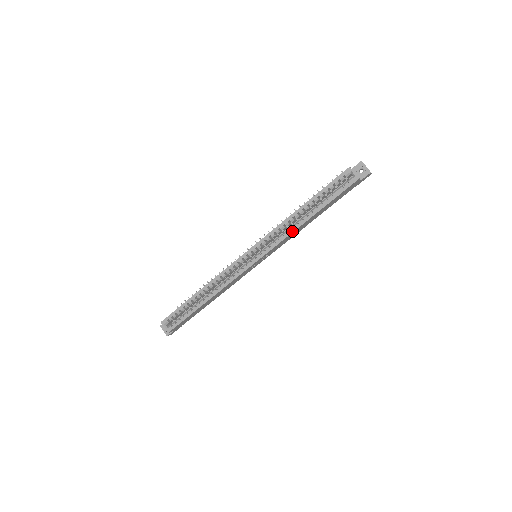
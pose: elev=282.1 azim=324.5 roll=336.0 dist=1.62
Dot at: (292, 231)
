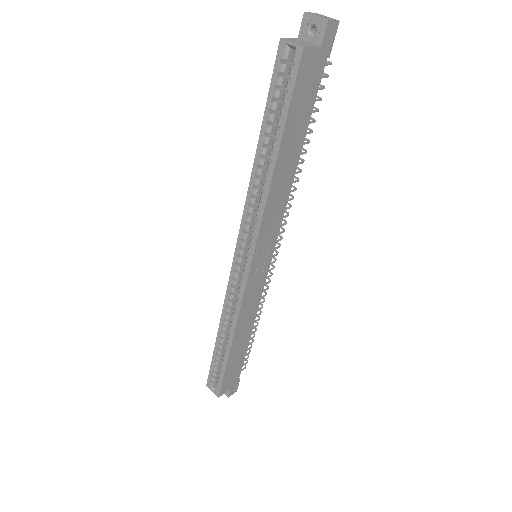
Dot at: (264, 199)
